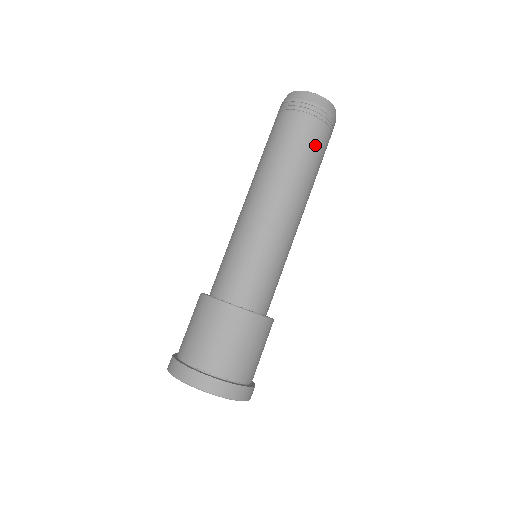
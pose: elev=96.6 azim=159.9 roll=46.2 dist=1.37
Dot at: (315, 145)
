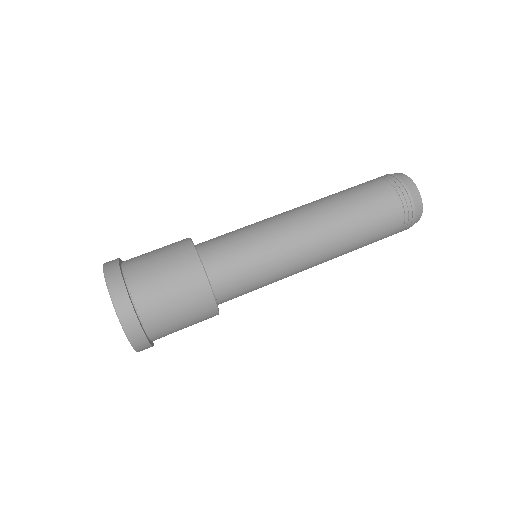
Dot at: (369, 194)
